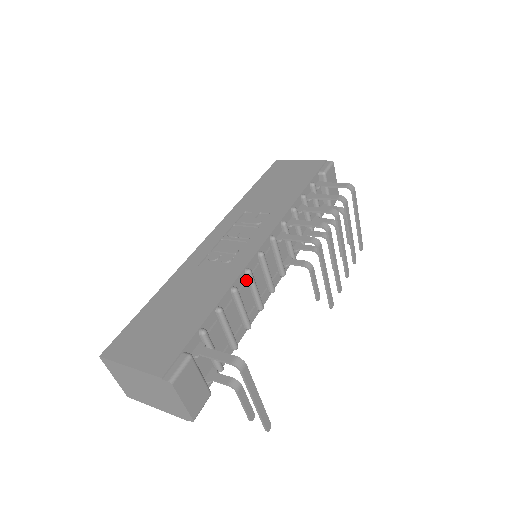
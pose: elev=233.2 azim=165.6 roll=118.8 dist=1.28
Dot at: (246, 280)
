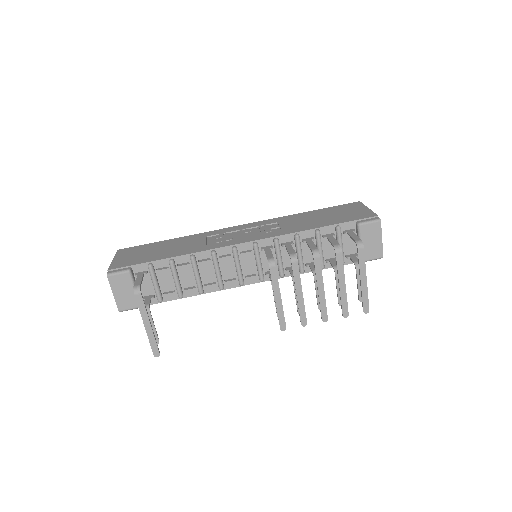
Dot at: (211, 259)
